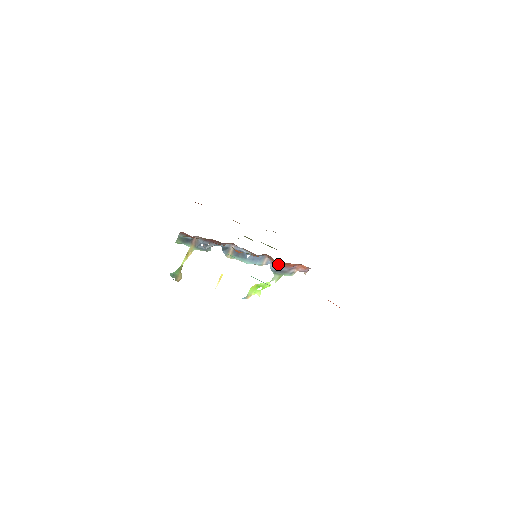
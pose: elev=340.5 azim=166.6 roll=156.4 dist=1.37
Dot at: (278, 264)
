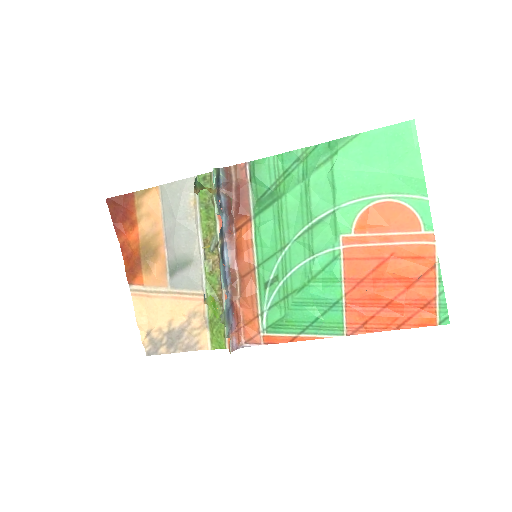
Dot at: (233, 304)
